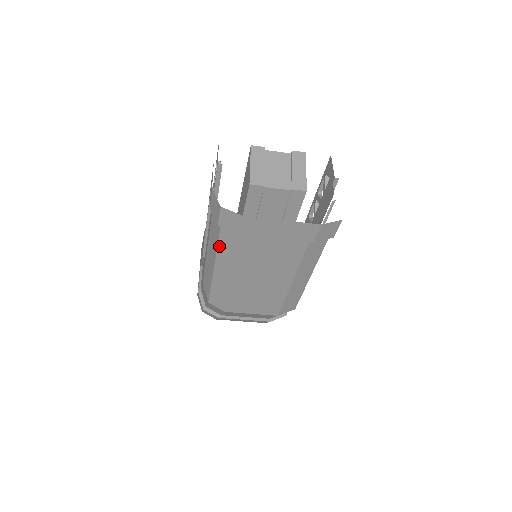
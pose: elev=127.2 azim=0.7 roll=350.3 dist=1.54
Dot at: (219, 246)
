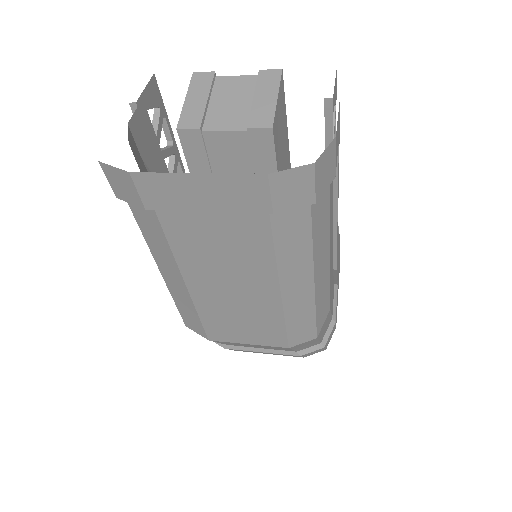
Dot at: (144, 235)
